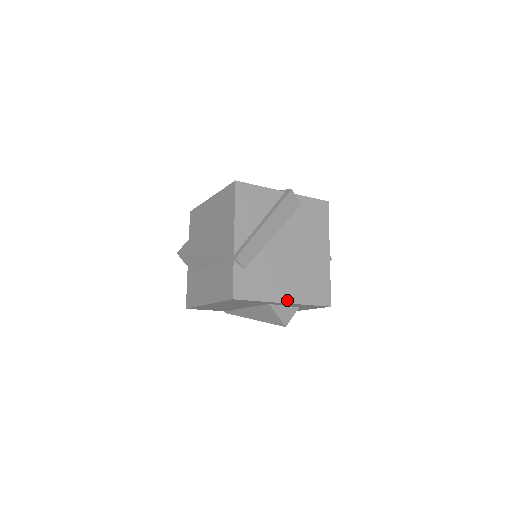
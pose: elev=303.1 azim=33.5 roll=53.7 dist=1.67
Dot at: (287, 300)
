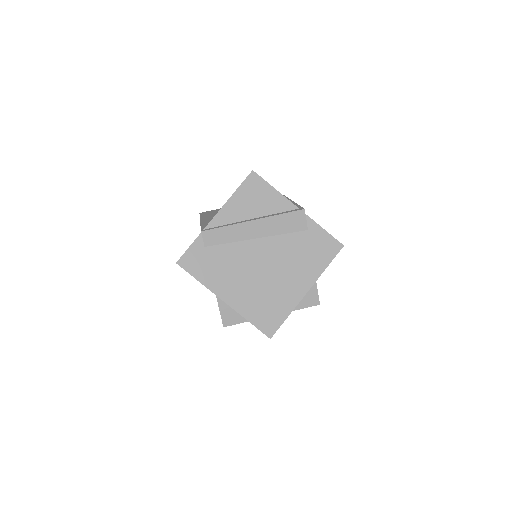
Dot at: (228, 300)
